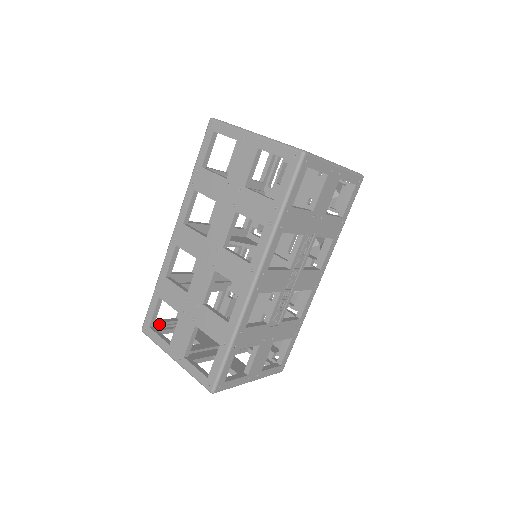
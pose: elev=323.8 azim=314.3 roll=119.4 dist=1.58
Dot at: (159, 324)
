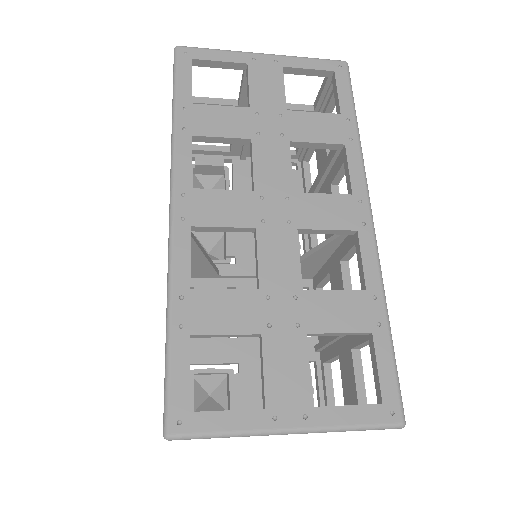
Dot at: occluded
